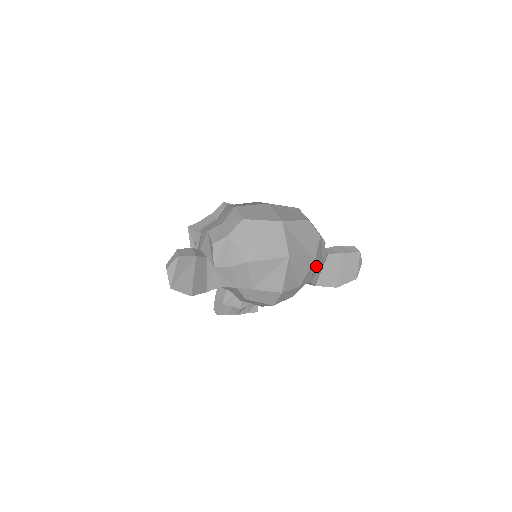
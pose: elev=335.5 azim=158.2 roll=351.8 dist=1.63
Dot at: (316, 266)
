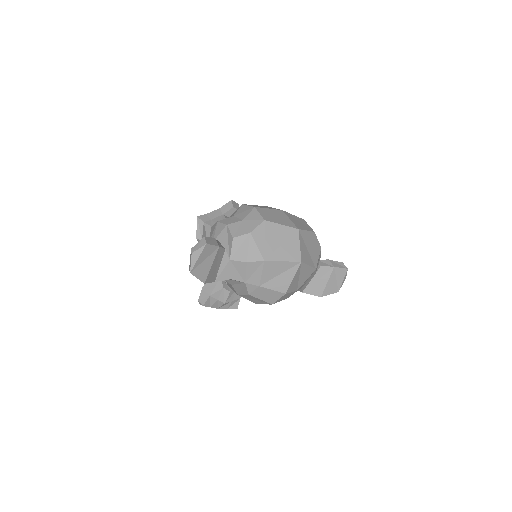
Dot at: (313, 275)
